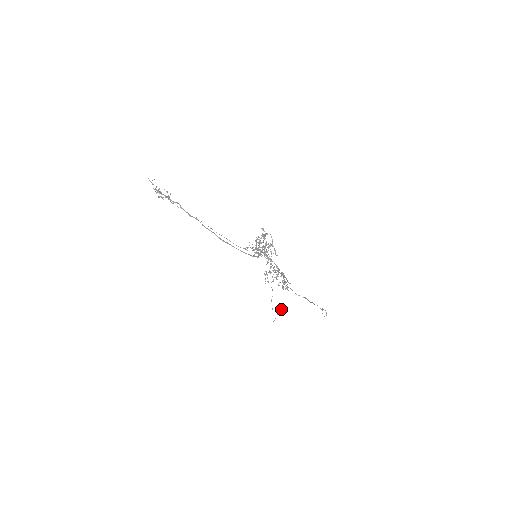
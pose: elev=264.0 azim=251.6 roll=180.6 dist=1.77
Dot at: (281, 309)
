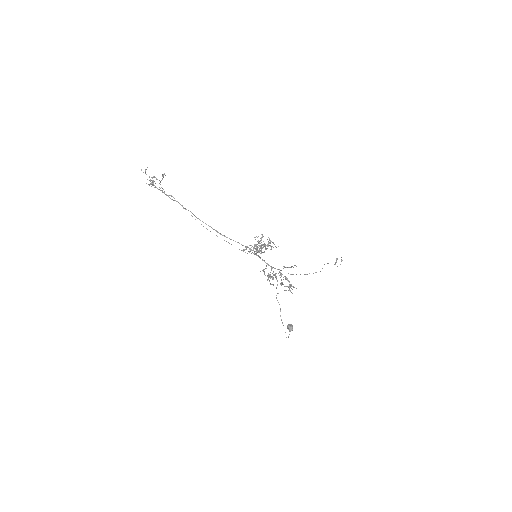
Dot at: occluded
